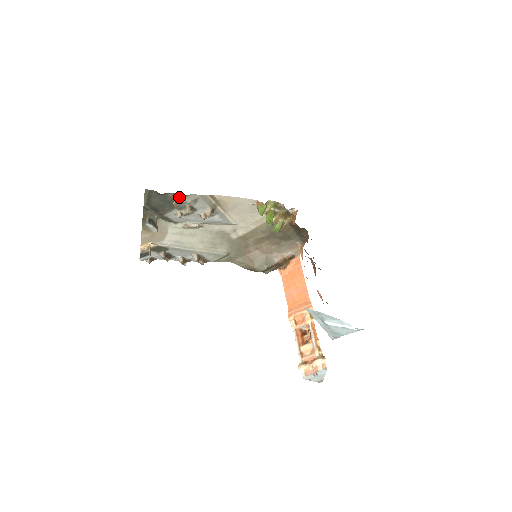
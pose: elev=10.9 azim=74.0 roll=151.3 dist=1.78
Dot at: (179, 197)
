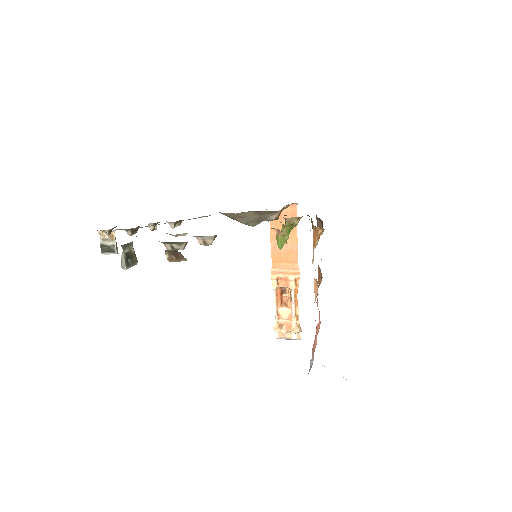
Dot at: (176, 252)
